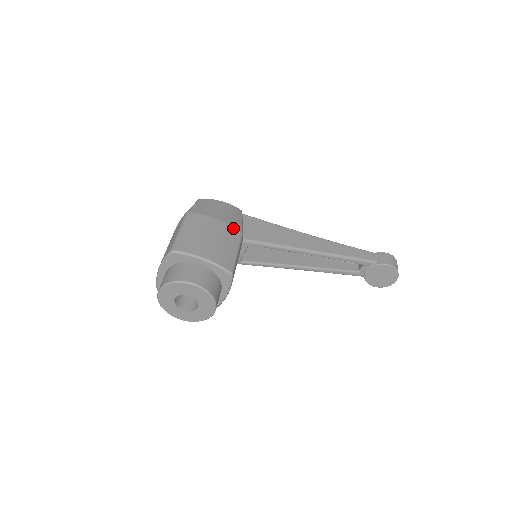
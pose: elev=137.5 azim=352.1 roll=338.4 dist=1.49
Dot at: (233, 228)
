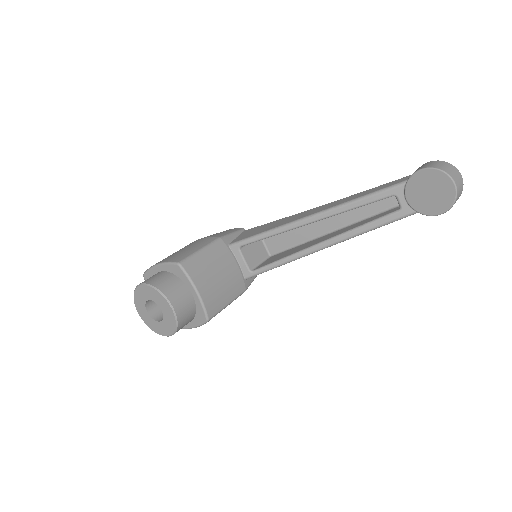
Dot at: (210, 238)
